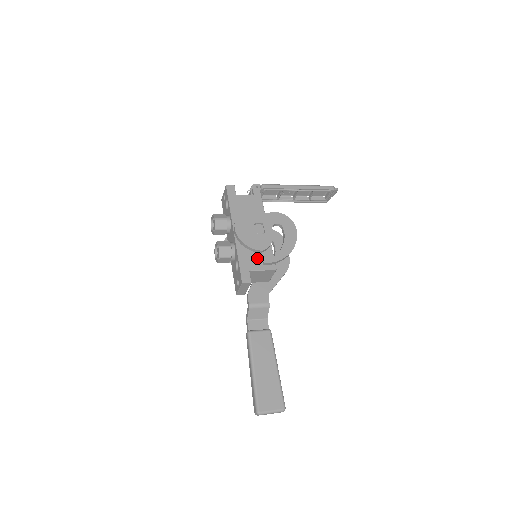
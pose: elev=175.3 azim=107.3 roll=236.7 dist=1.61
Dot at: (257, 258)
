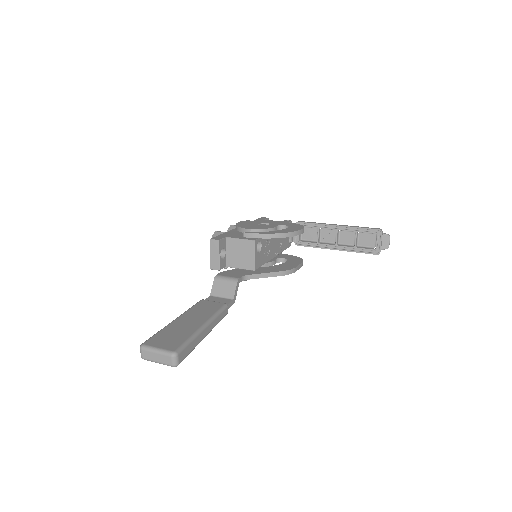
Dot at: occluded
